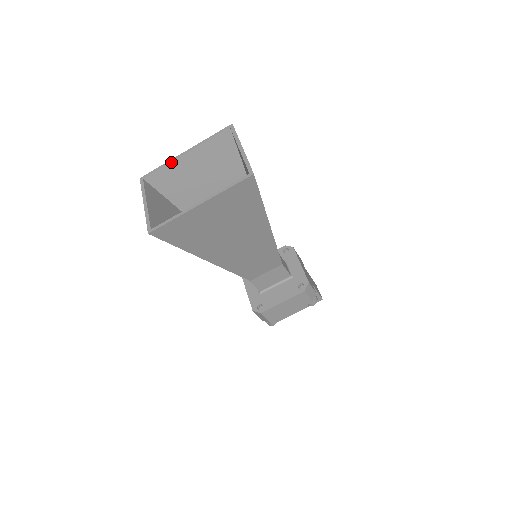
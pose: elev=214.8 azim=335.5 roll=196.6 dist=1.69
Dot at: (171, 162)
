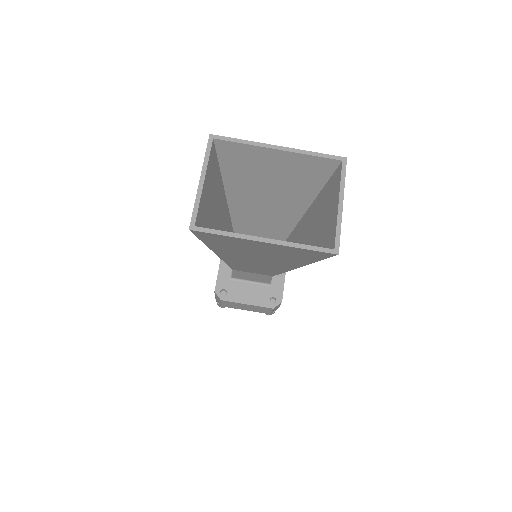
Dot at: (256, 146)
